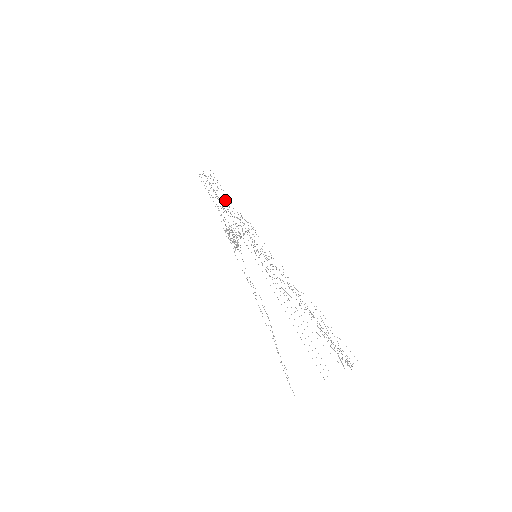
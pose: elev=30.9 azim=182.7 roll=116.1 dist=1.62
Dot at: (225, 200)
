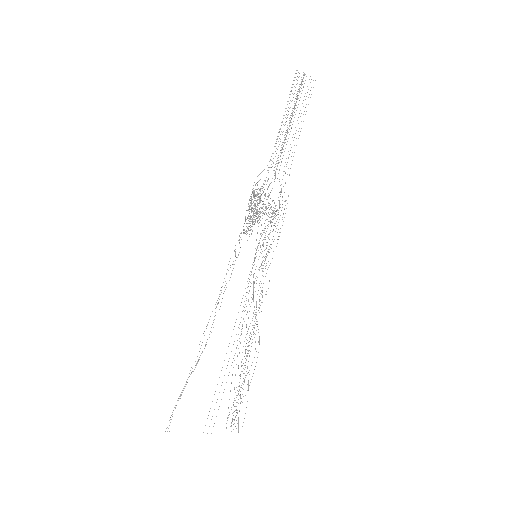
Dot at: occluded
